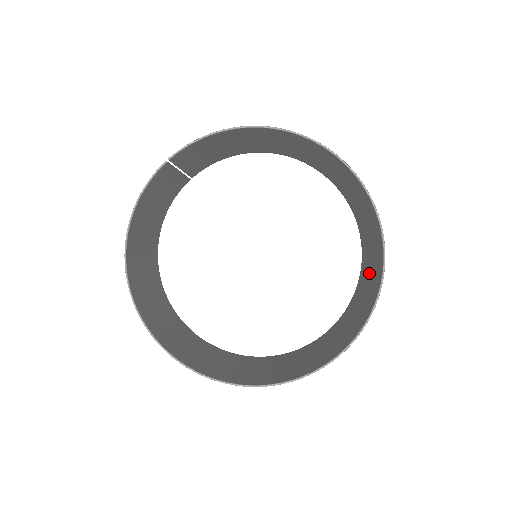
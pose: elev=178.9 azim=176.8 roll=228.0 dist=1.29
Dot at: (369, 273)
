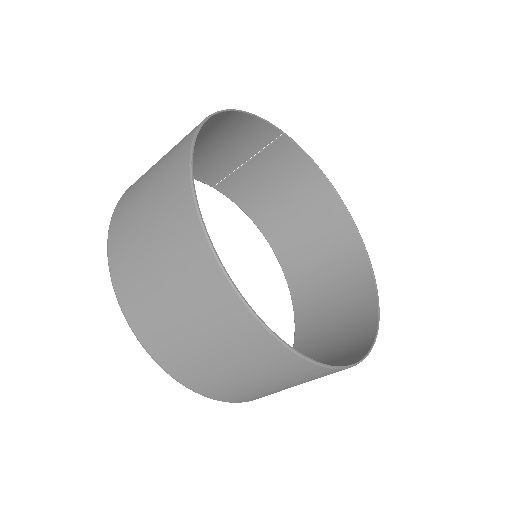
Dot at: occluded
